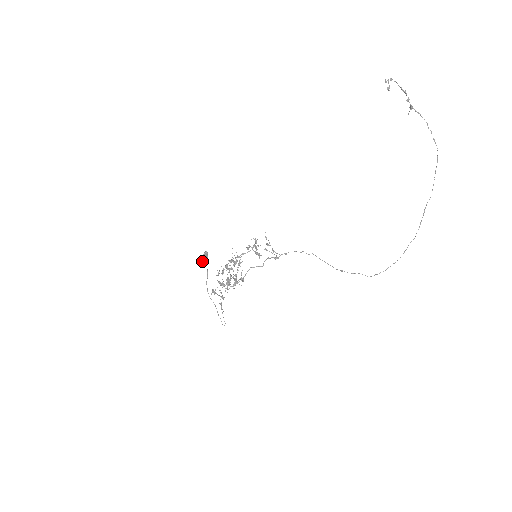
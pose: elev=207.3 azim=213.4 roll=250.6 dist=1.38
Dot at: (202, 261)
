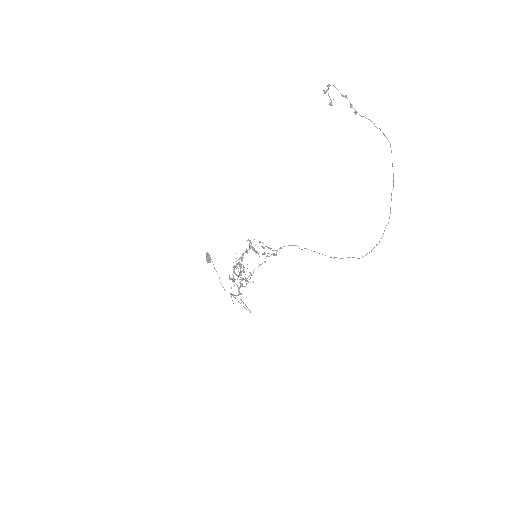
Dot at: (207, 262)
